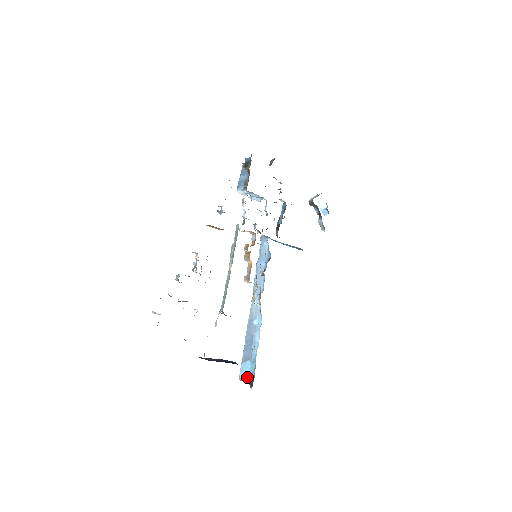
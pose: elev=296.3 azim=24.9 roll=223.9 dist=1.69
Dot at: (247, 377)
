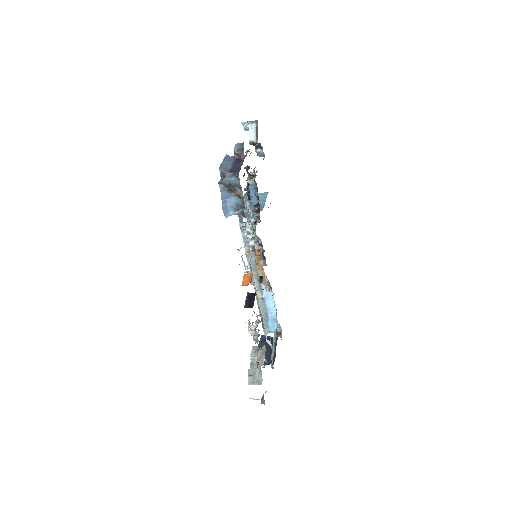
Dot at: (271, 332)
